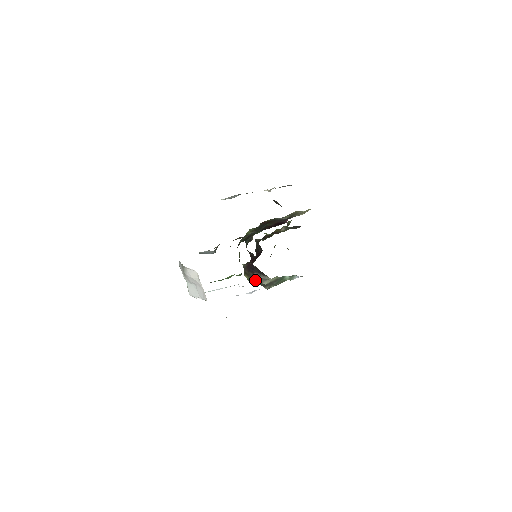
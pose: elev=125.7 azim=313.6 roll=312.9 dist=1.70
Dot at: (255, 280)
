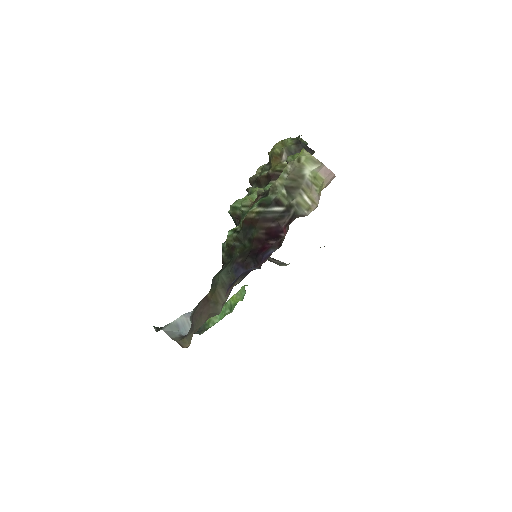
Dot at: (269, 260)
